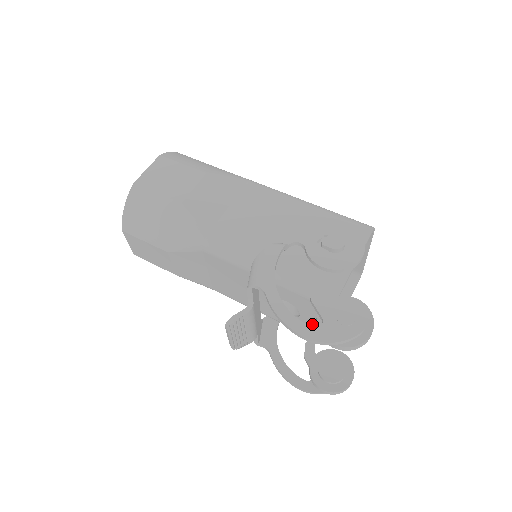
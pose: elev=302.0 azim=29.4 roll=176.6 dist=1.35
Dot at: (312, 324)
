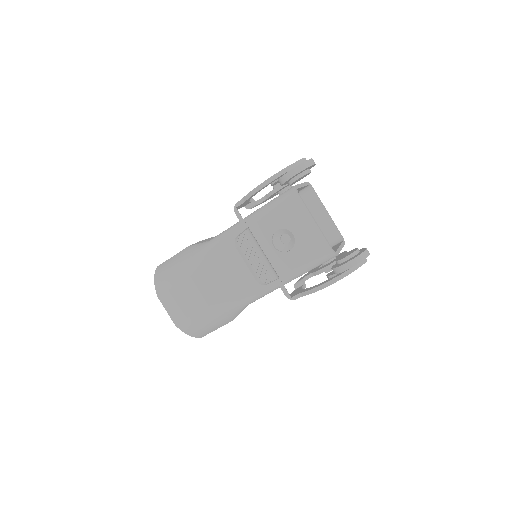
Dot at: (306, 235)
